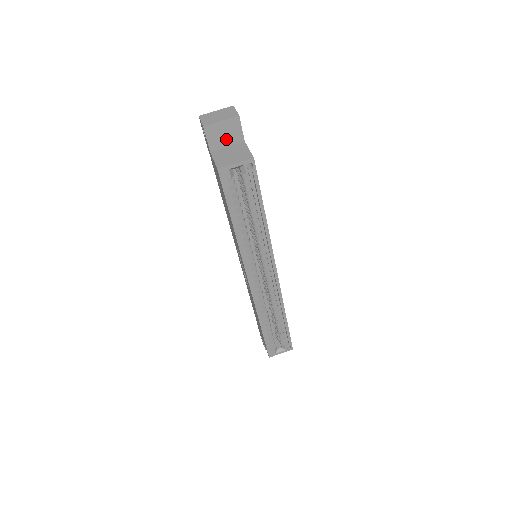
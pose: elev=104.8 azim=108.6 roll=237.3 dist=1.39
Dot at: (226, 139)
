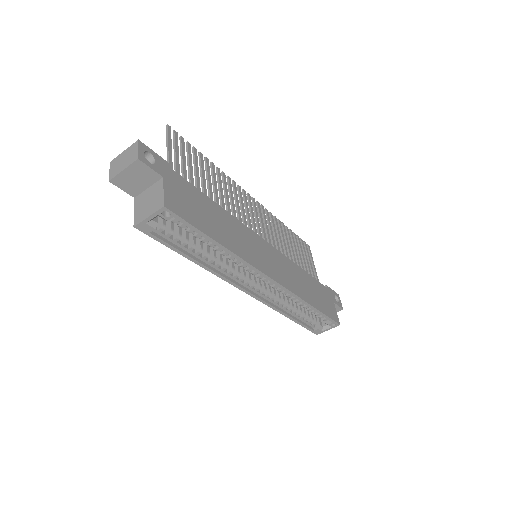
Dot at: (141, 182)
